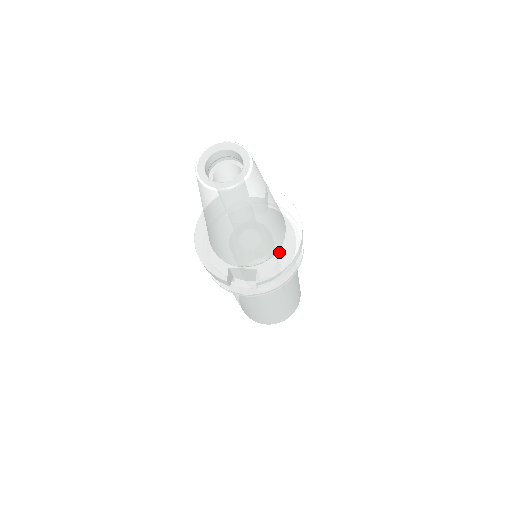
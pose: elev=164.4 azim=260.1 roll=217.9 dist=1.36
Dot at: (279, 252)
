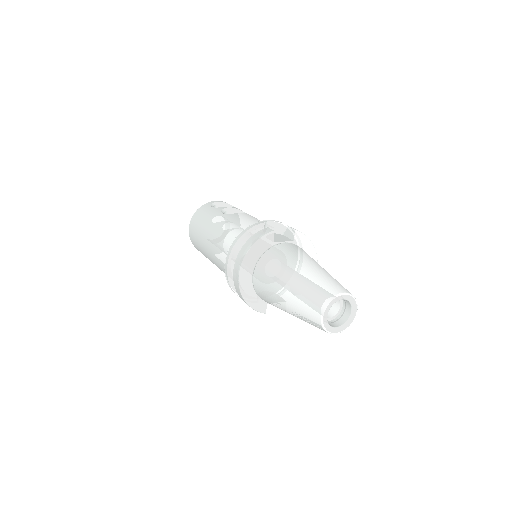
Dot at: occluded
